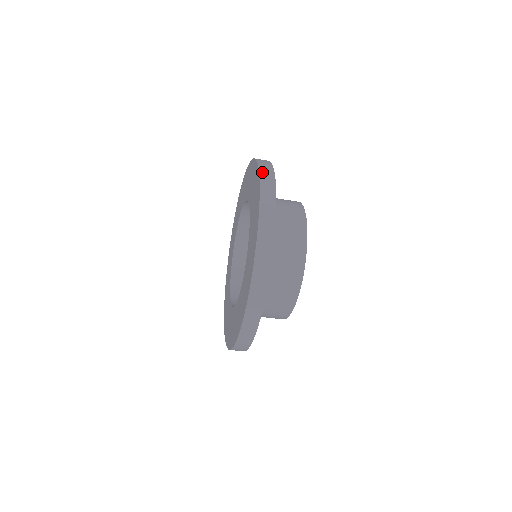
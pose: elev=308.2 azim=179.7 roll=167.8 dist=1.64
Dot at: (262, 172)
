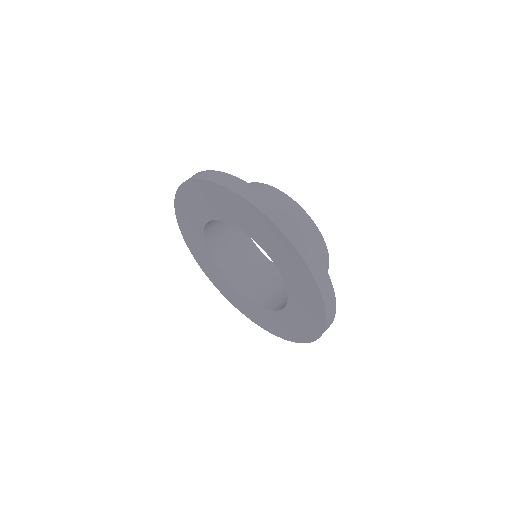
Dot at: (246, 195)
